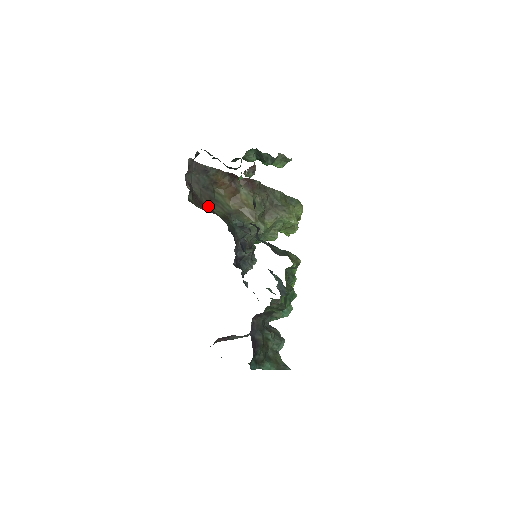
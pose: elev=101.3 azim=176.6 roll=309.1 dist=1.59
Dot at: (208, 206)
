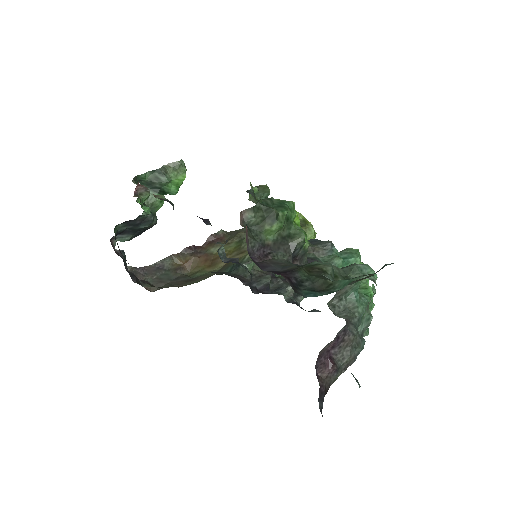
Dot at: occluded
